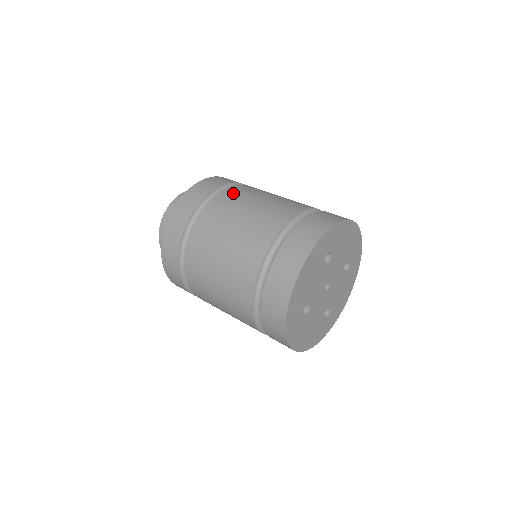
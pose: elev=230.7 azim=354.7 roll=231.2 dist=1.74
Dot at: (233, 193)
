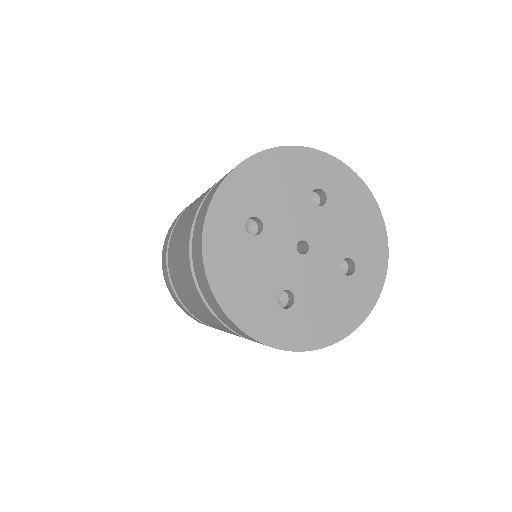
Dot at: (177, 225)
